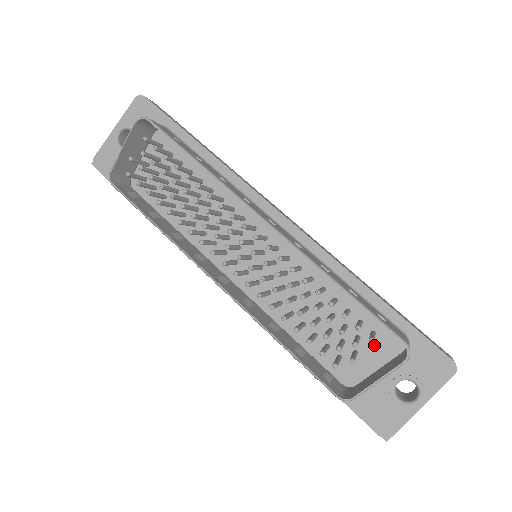
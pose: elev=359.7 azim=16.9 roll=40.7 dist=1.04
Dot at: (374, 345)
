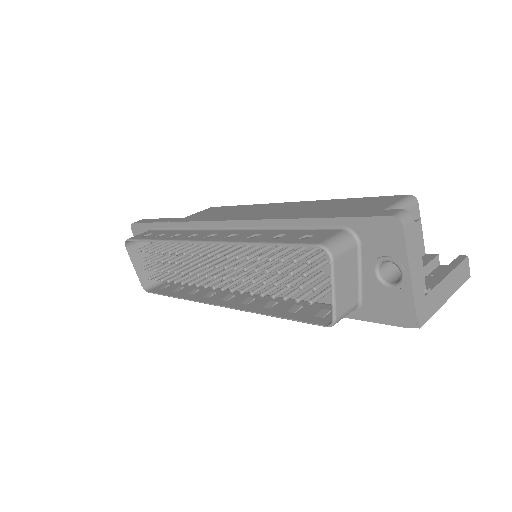
Dot at: occluded
